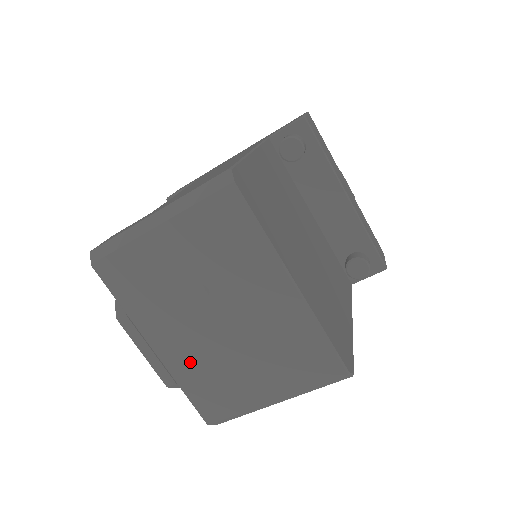
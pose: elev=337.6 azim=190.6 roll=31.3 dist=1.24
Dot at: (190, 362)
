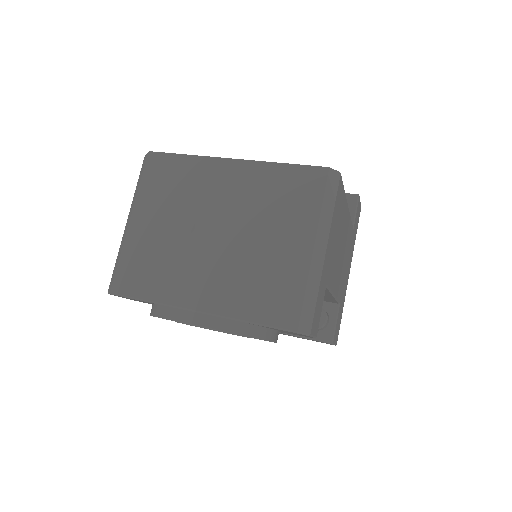
Dot at: (230, 289)
